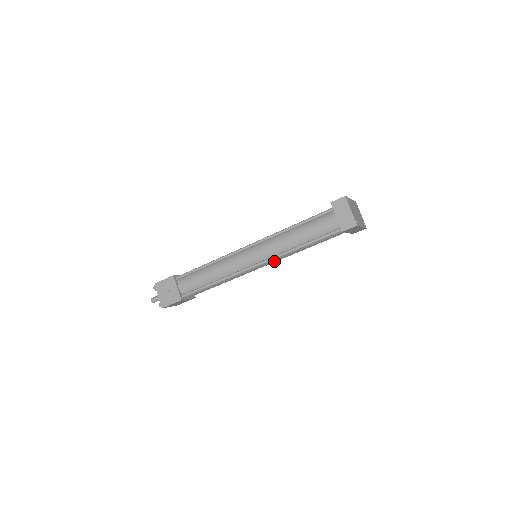
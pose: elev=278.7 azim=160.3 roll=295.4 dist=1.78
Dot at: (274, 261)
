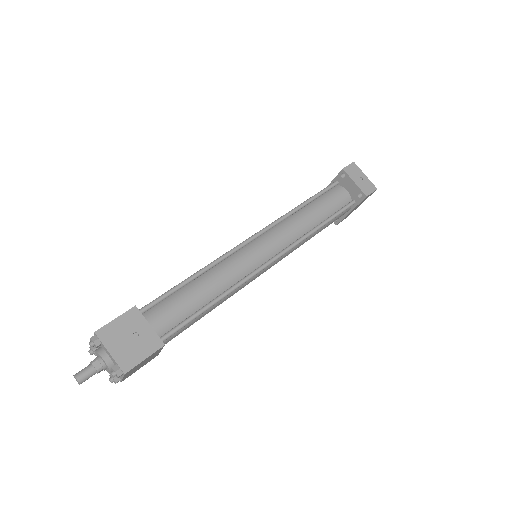
Dot at: (283, 257)
